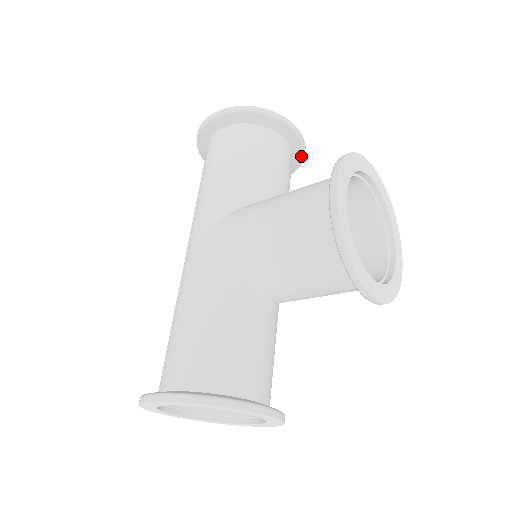
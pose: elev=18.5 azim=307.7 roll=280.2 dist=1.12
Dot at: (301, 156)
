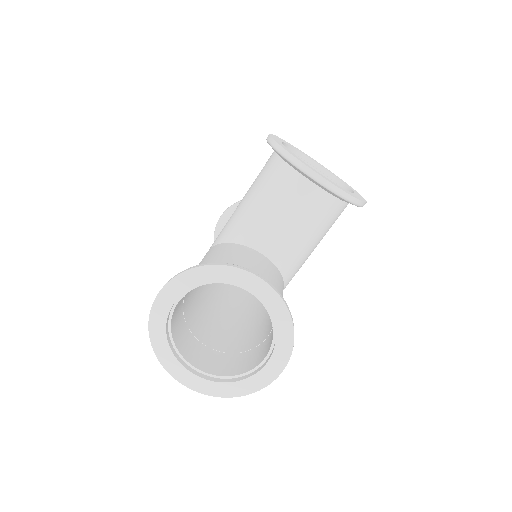
Dot at: occluded
